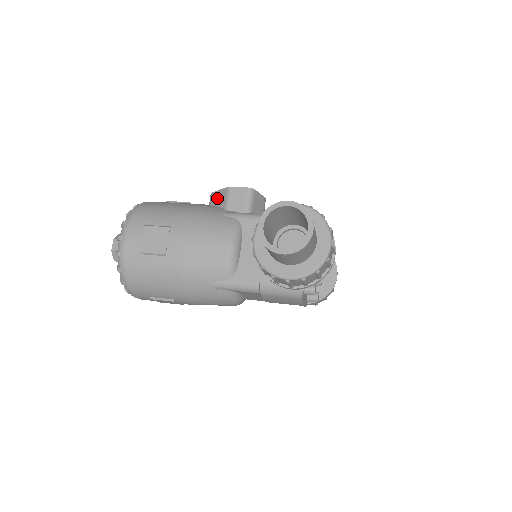
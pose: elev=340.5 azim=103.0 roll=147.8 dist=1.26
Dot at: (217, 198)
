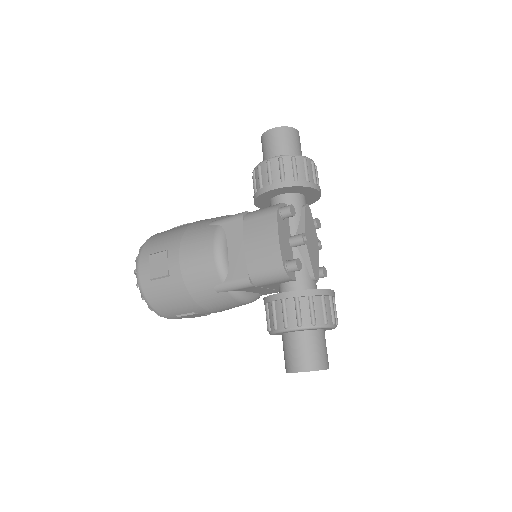
Dot at: occluded
